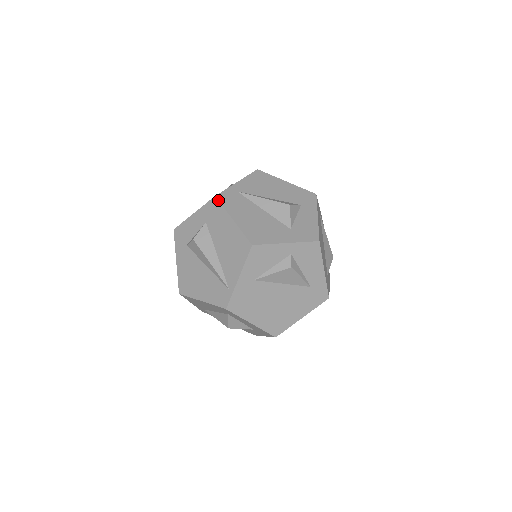
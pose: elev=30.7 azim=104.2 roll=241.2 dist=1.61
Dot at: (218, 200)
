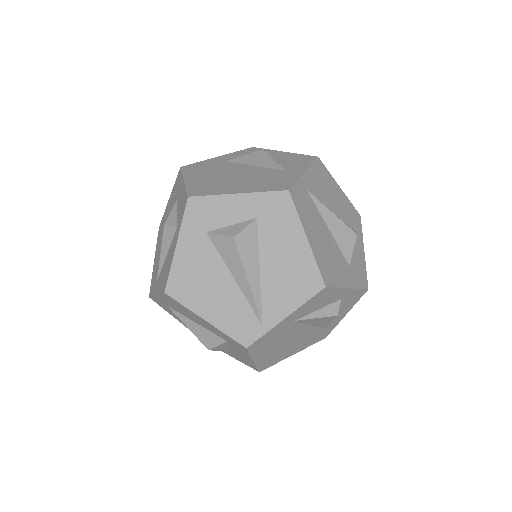
Dot at: (292, 199)
